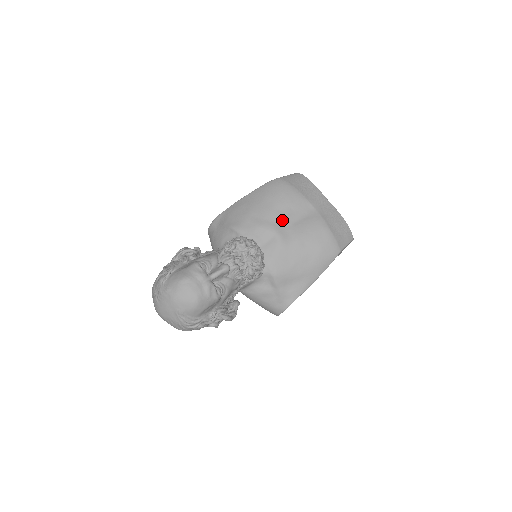
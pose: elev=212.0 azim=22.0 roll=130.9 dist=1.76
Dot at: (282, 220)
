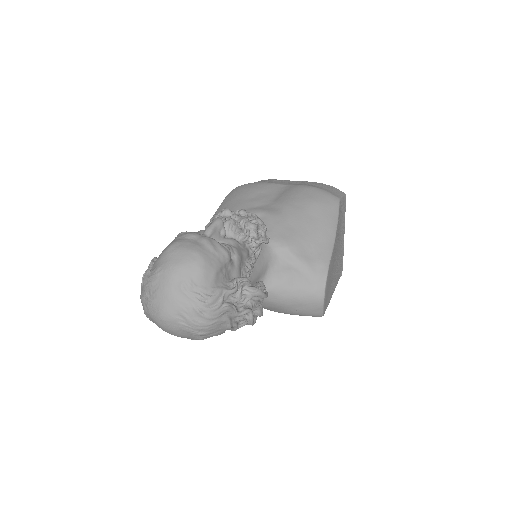
Dot at: (260, 203)
